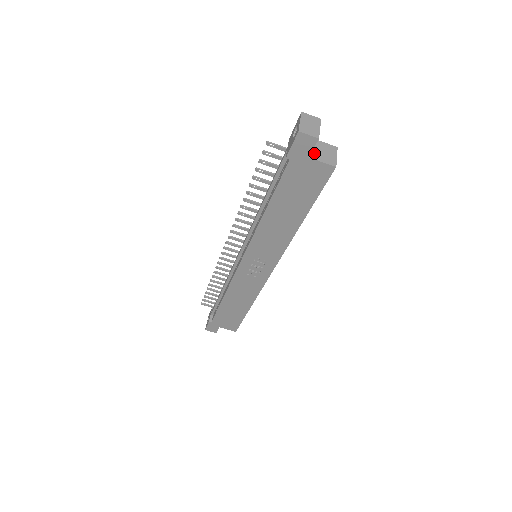
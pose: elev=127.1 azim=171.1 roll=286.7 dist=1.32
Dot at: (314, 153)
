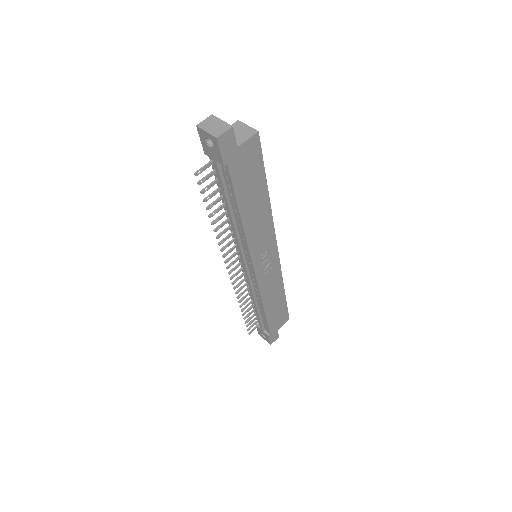
Dot at: occluded
